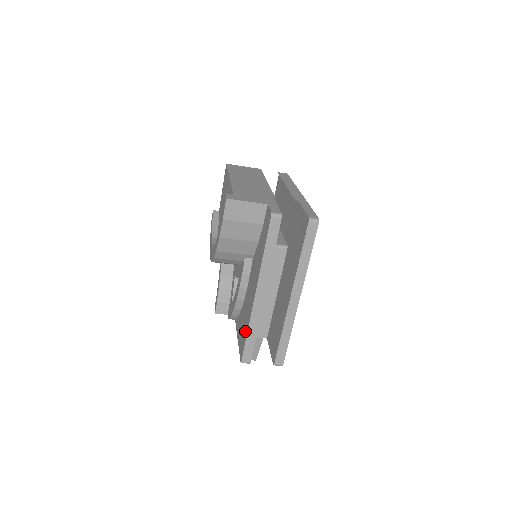
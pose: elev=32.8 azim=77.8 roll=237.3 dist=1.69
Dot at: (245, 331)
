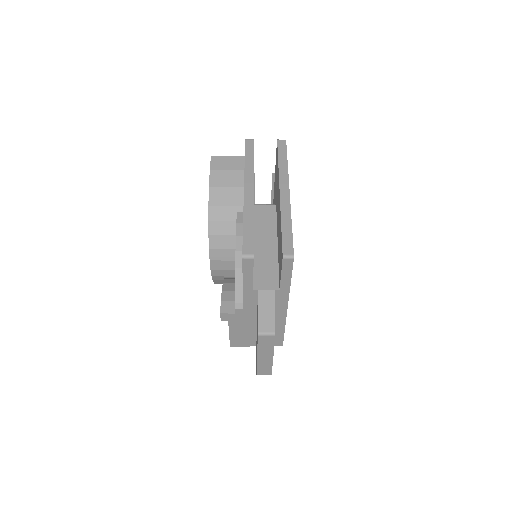
Dot at: occluded
